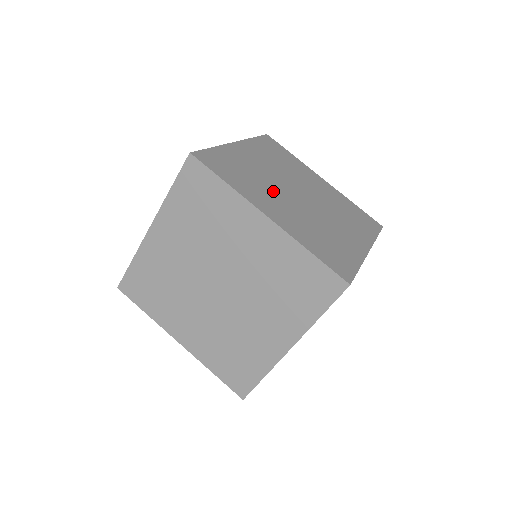
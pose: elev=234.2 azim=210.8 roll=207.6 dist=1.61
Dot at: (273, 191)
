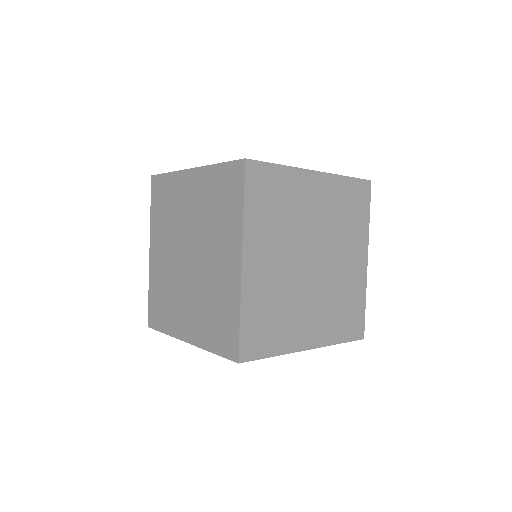
Dot at: occluded
